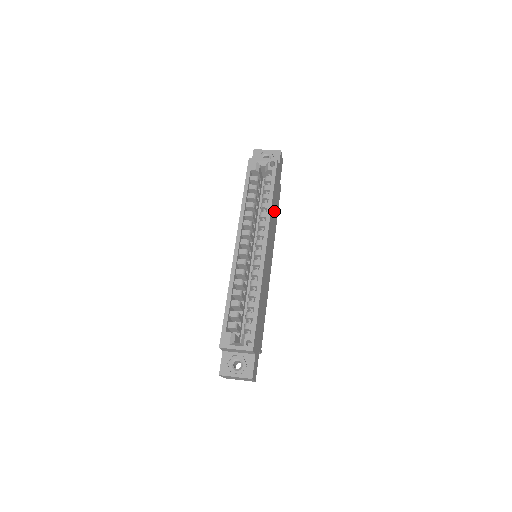
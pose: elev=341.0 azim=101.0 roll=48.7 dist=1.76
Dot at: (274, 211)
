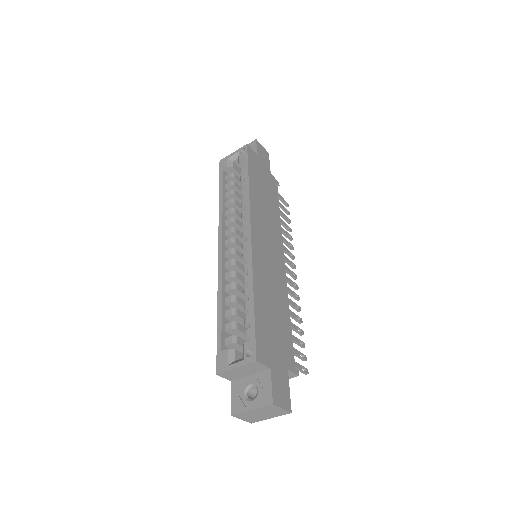
Dot at: (264, 199)
